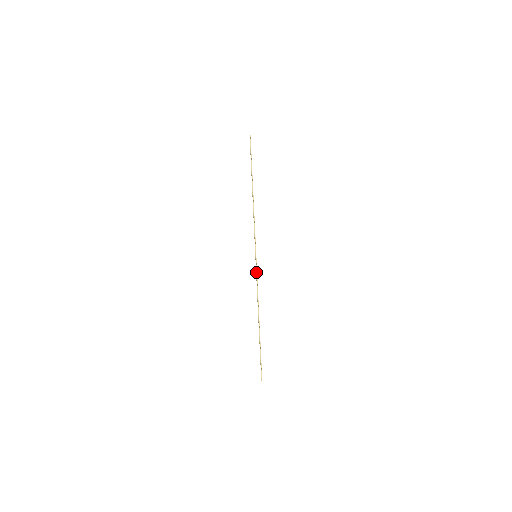
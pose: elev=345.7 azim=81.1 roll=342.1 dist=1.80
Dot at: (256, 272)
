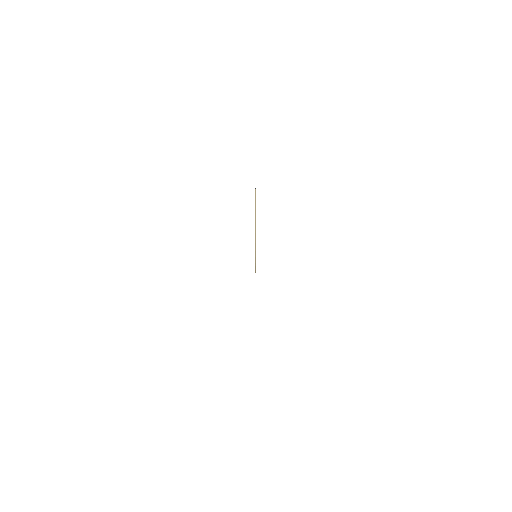
Dot at: (255, 262)
